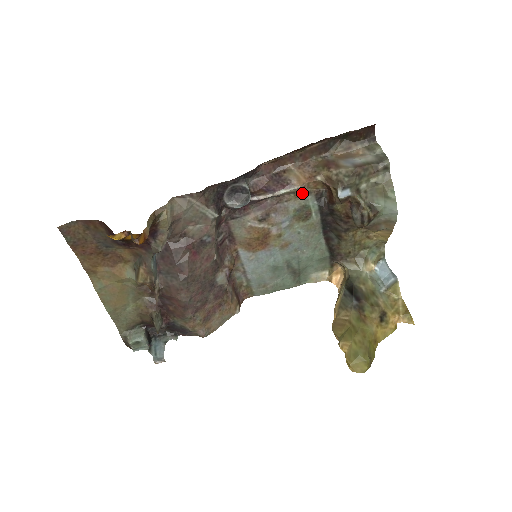
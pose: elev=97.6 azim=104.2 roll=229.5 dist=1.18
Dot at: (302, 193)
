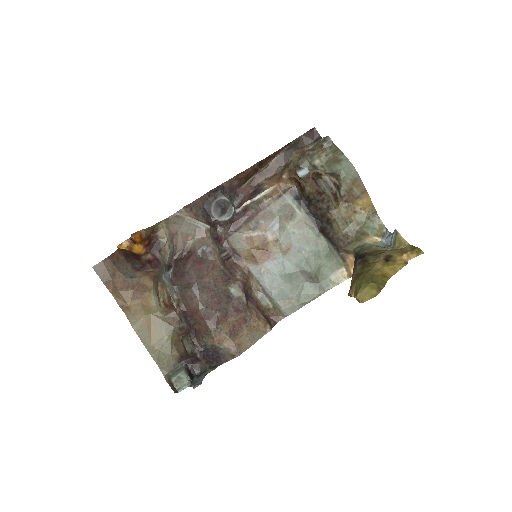
Dot at: (278, 195)
